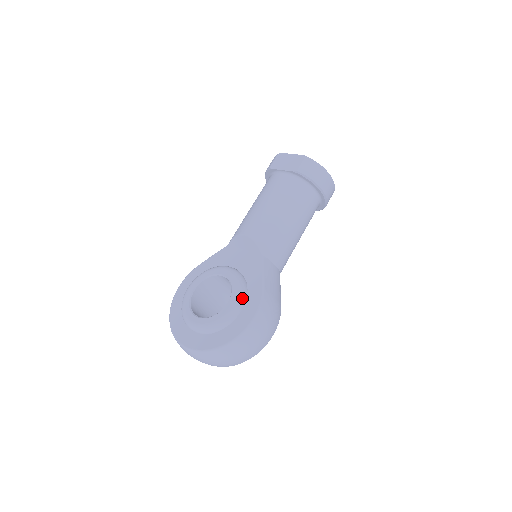
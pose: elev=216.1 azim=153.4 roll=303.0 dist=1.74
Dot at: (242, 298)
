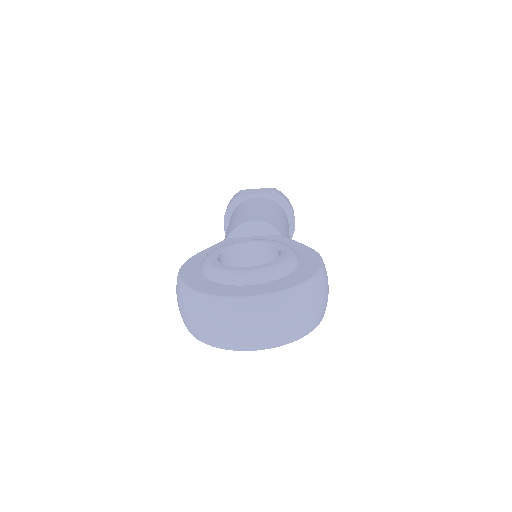
Dot at: (294, 250)
